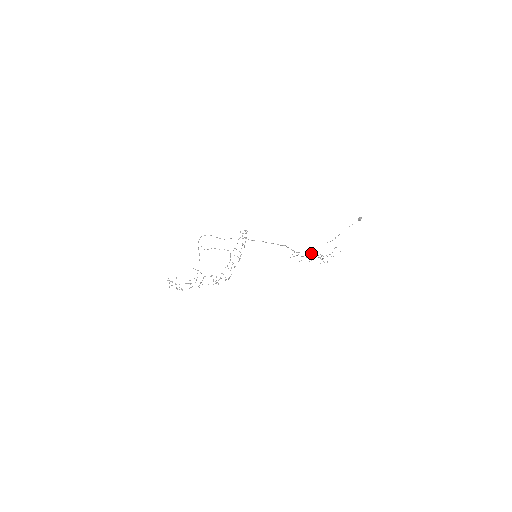
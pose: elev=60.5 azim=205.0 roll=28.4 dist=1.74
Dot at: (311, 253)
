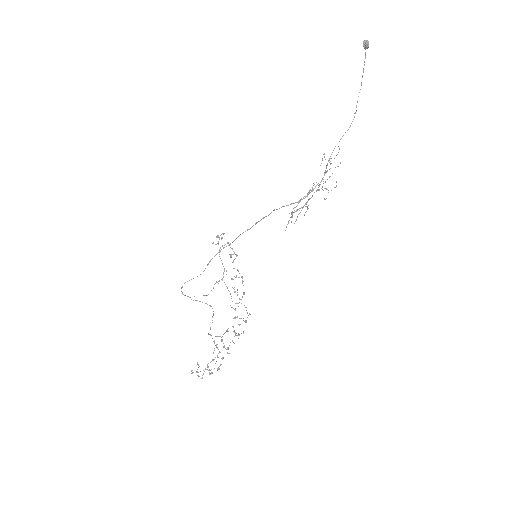
Dot at: occluded
